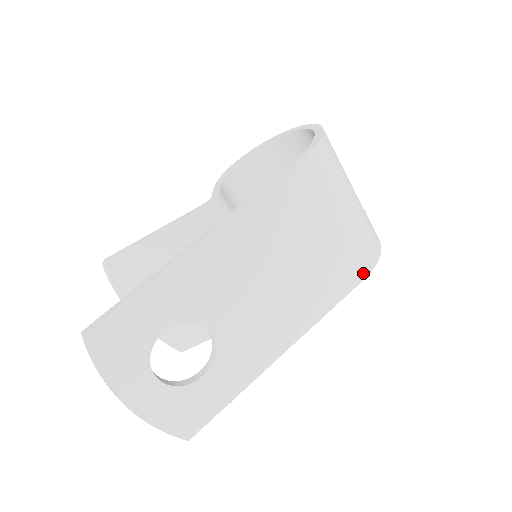
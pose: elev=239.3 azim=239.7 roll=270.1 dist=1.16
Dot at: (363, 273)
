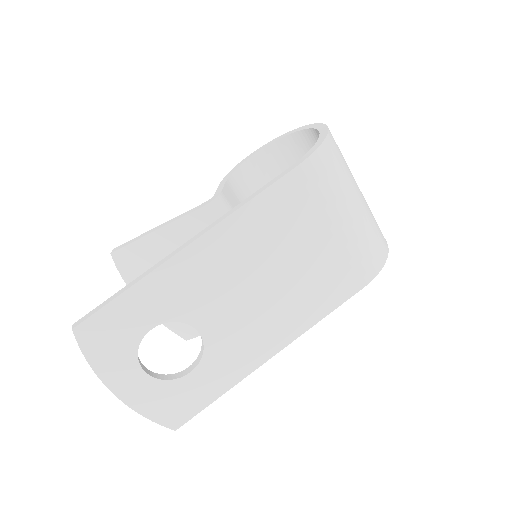
Dot at: (363, 281)
